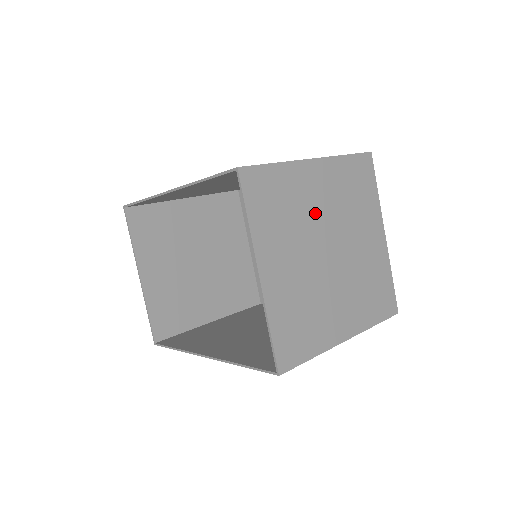
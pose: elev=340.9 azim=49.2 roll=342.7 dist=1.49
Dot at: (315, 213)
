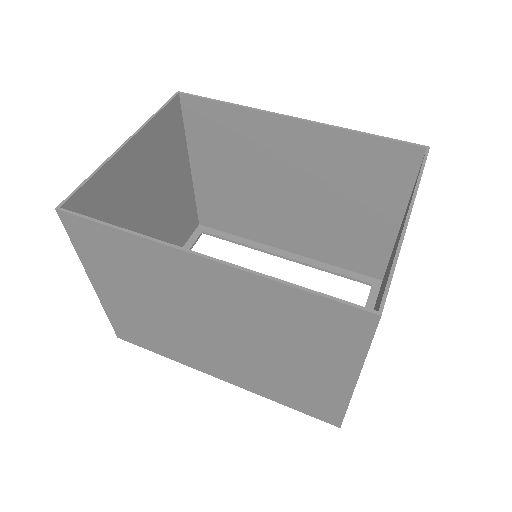
Dot at: occluded
